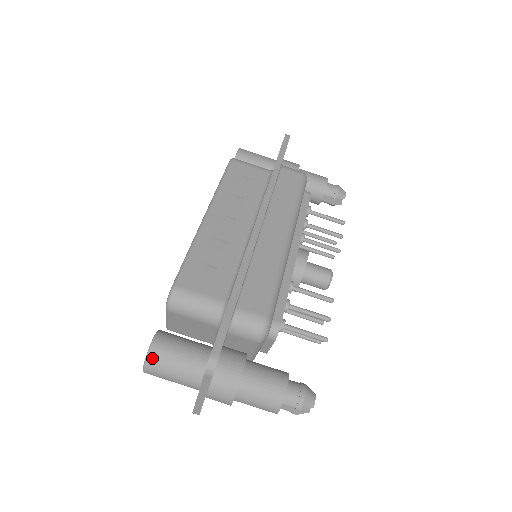
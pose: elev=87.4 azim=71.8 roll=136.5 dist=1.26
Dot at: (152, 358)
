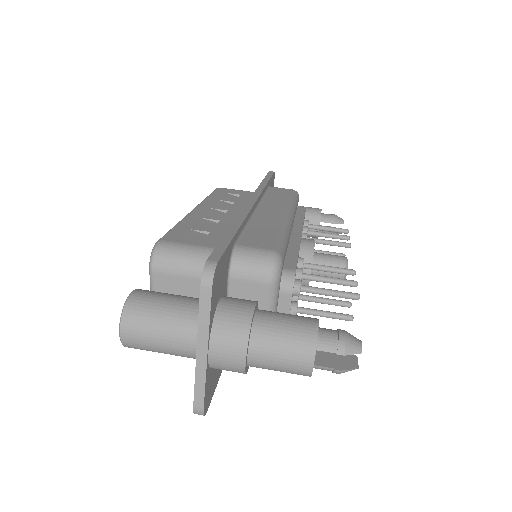
Dot at: (131, 308)
